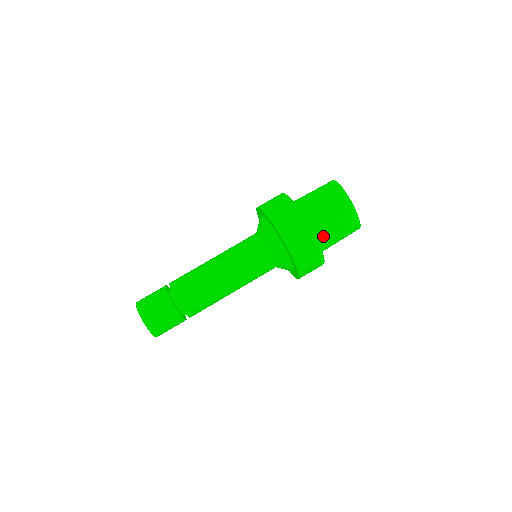
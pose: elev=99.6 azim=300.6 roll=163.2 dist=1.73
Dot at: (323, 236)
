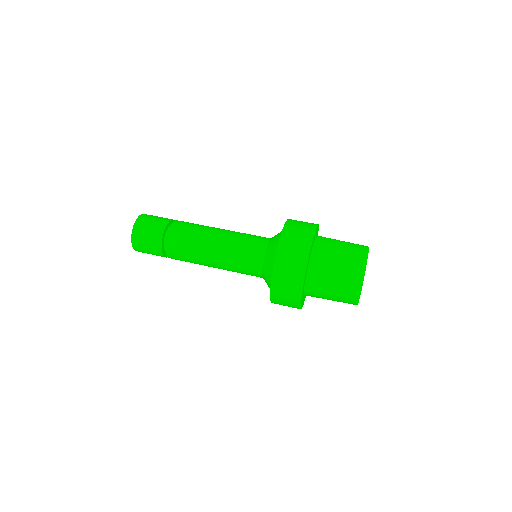
Dot at: (318, 272)
